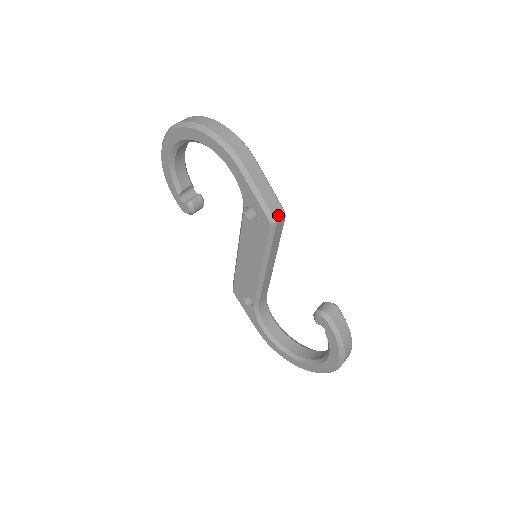
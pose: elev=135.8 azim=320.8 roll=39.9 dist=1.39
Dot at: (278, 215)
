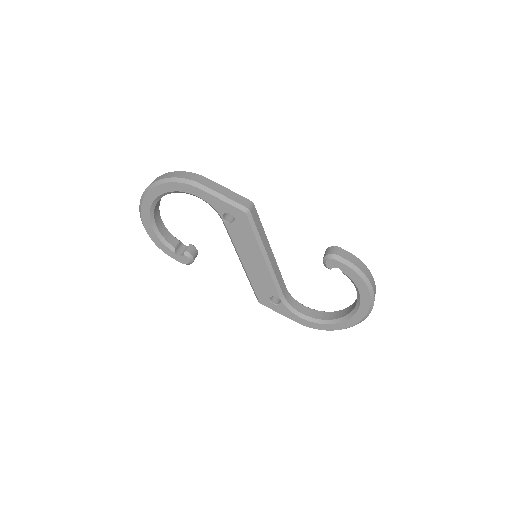
Dot at: (247, 204)
